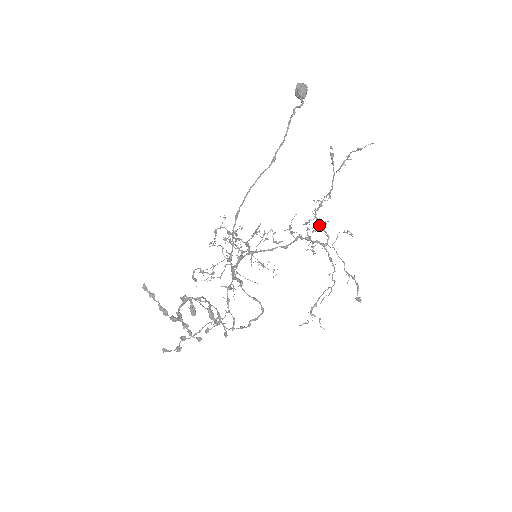
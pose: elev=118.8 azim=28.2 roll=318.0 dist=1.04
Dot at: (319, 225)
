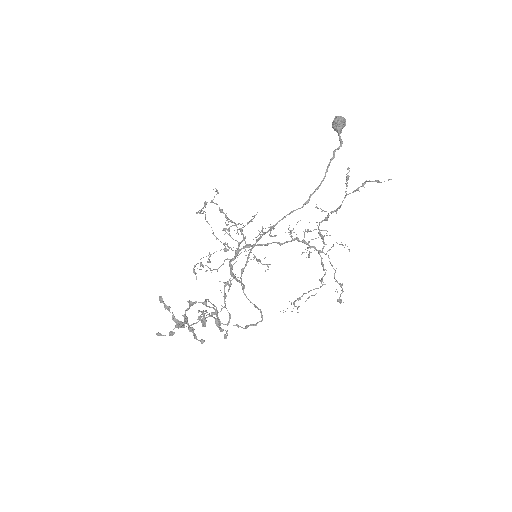
Dot at: (320, 235)
